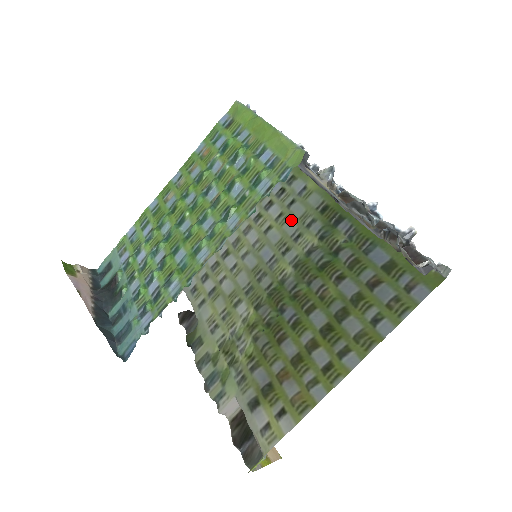
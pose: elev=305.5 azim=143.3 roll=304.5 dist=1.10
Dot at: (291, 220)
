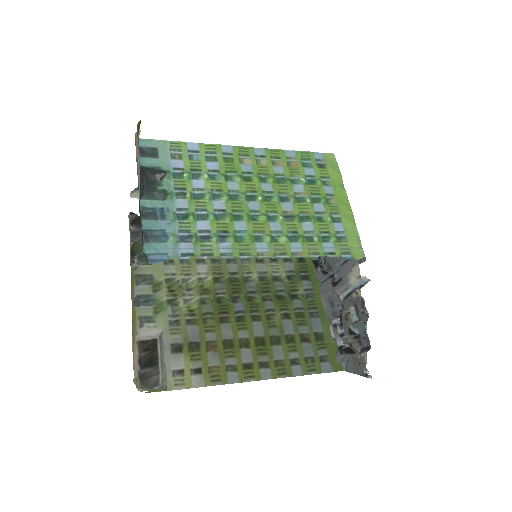
Dot at: occluded
